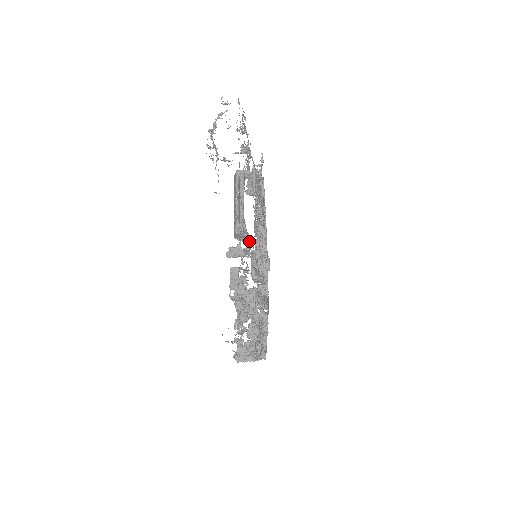
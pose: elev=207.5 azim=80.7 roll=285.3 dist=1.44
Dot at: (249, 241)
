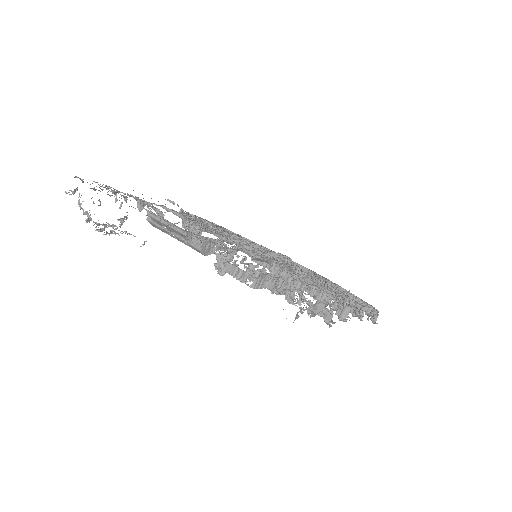
Dot at: (222, 245)
